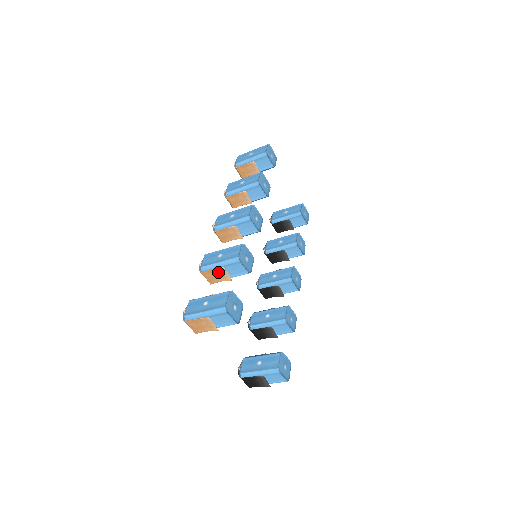
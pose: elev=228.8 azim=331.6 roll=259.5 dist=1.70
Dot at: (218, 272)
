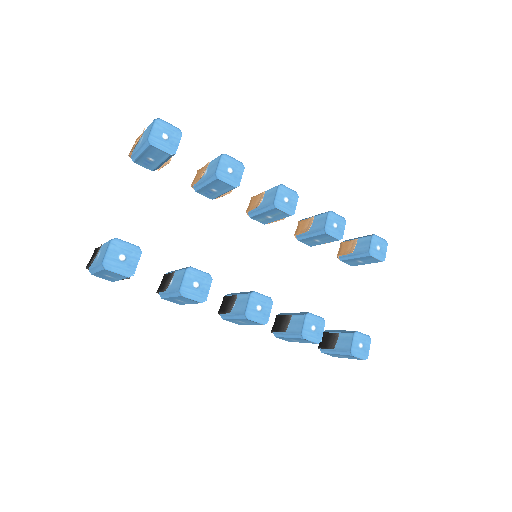
Dot at: (204, 170)
